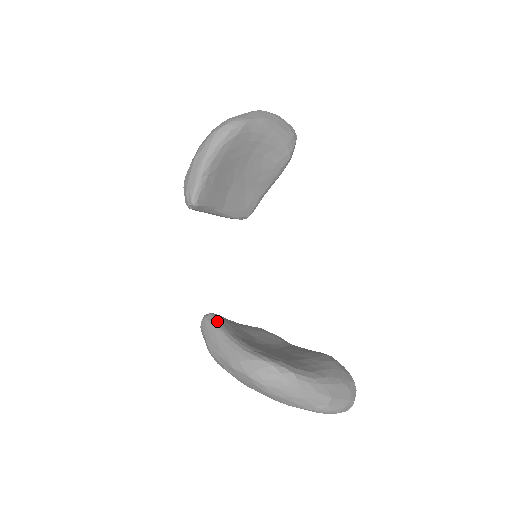
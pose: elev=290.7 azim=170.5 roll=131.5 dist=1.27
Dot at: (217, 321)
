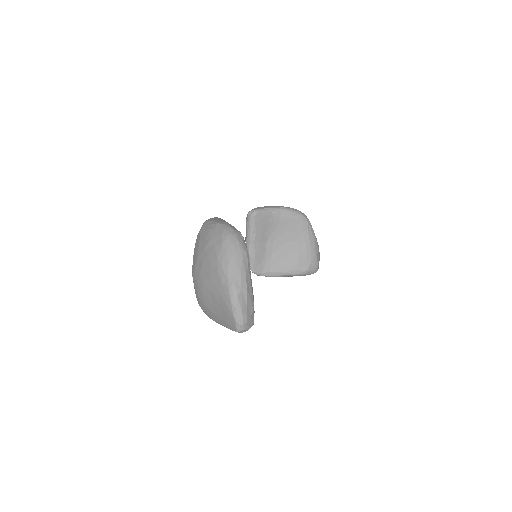
Dot at: occluded
